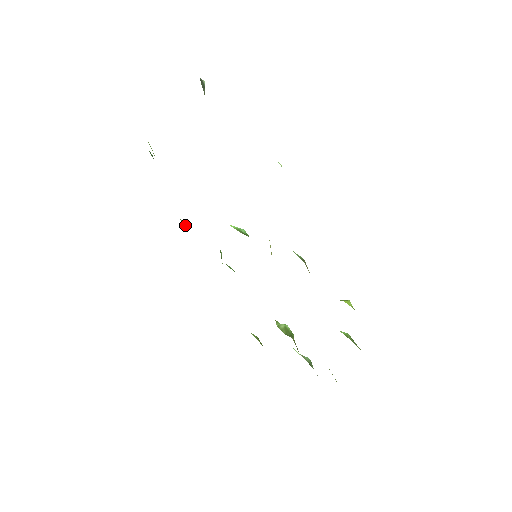
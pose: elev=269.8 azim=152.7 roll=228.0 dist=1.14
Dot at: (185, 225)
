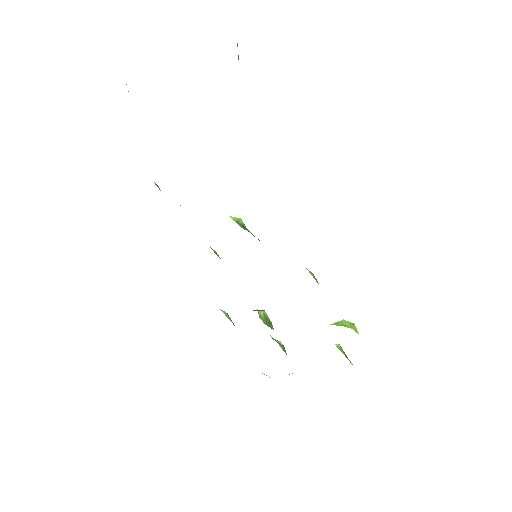
Dot at: occluded
